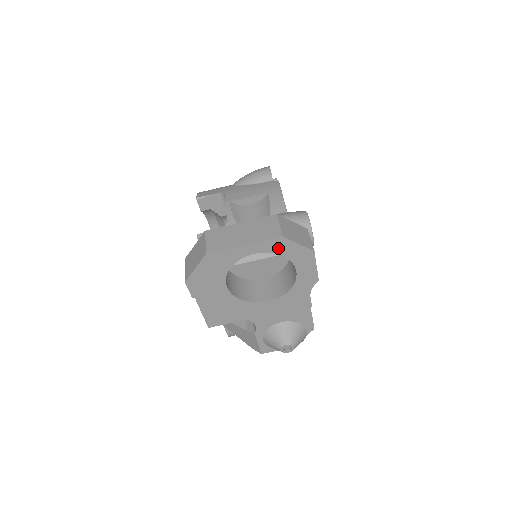
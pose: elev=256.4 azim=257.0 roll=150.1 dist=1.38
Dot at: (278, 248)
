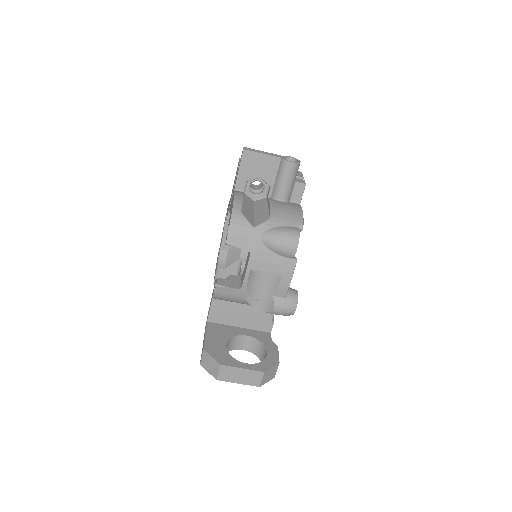
Dot at: occluded
